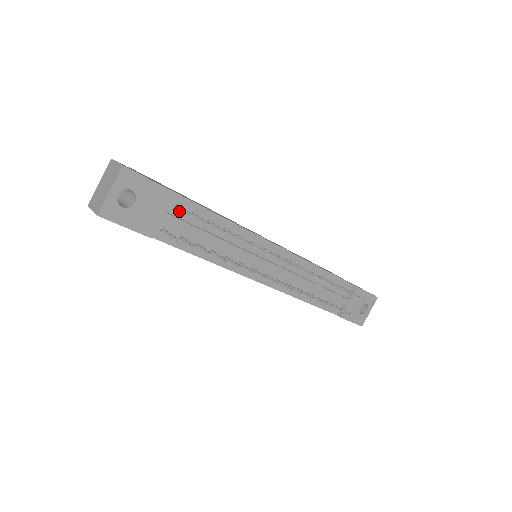
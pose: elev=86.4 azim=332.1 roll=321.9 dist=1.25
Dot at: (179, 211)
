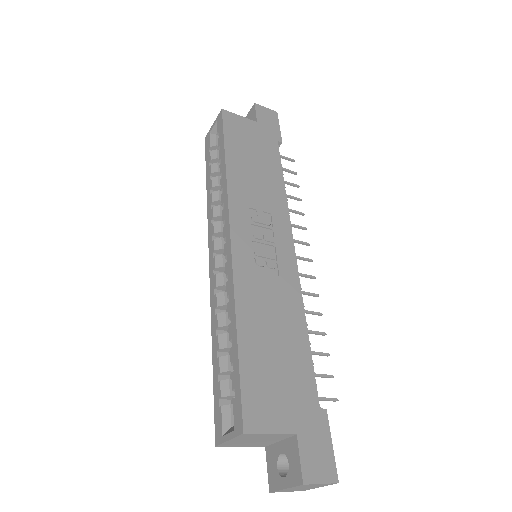
Dot at: occluded
